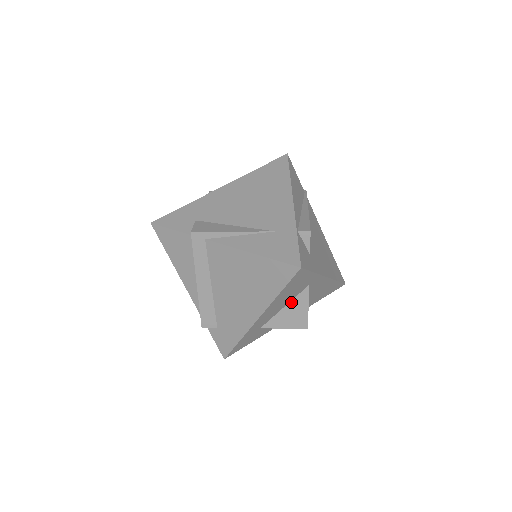
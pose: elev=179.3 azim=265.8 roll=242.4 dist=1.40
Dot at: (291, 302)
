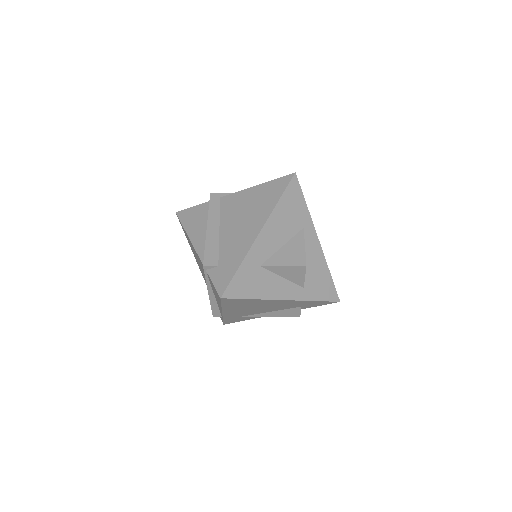
Dot at: (289, 242)
